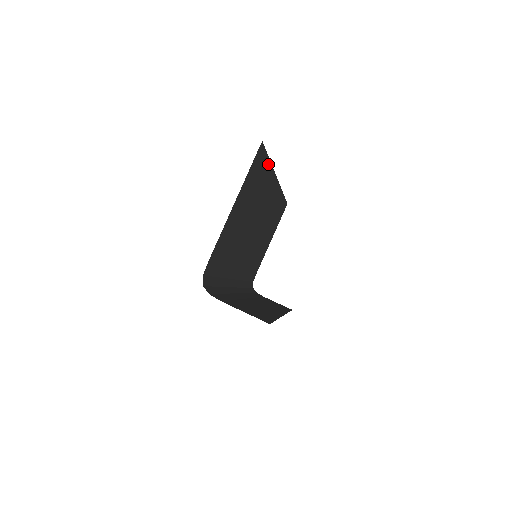
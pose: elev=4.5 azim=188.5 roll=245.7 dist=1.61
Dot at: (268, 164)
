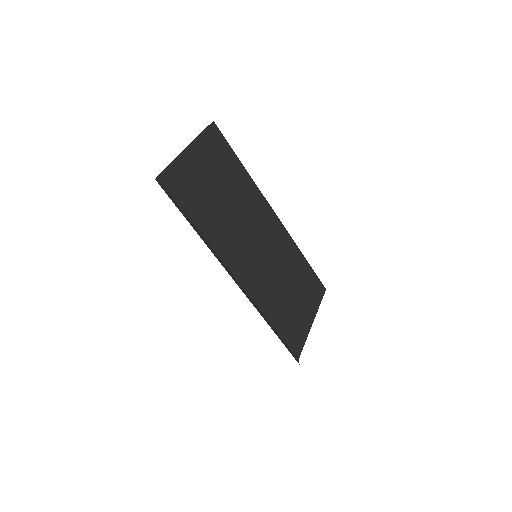
Dot at: (239, 164)
